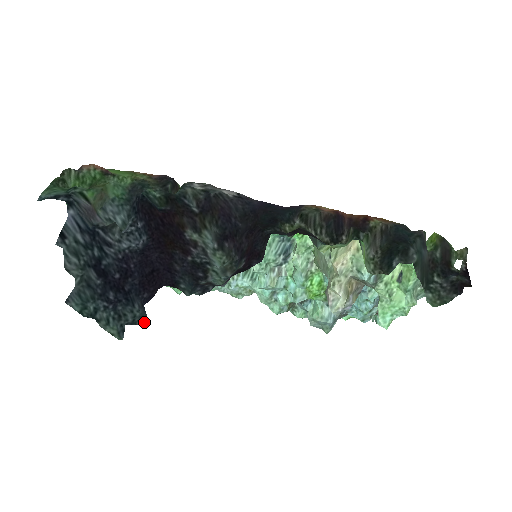
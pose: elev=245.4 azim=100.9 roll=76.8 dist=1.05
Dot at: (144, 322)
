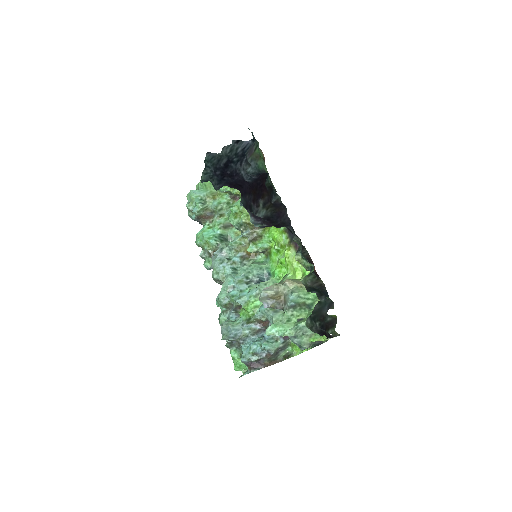
Dot at: occluded
